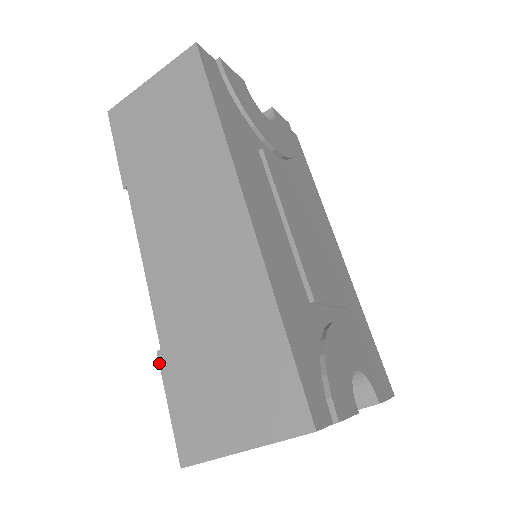
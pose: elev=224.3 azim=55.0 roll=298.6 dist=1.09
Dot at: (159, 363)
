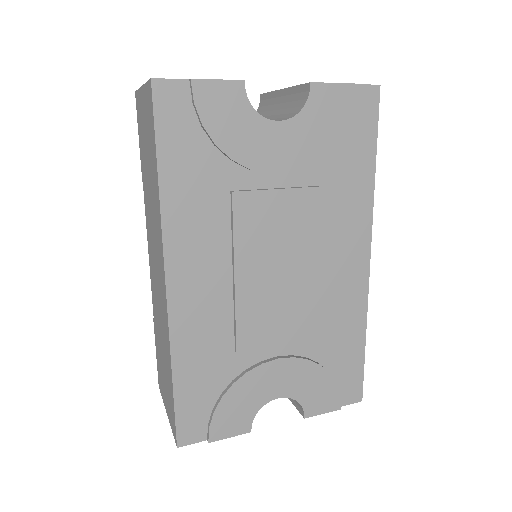
Dot at: (154, 326)
